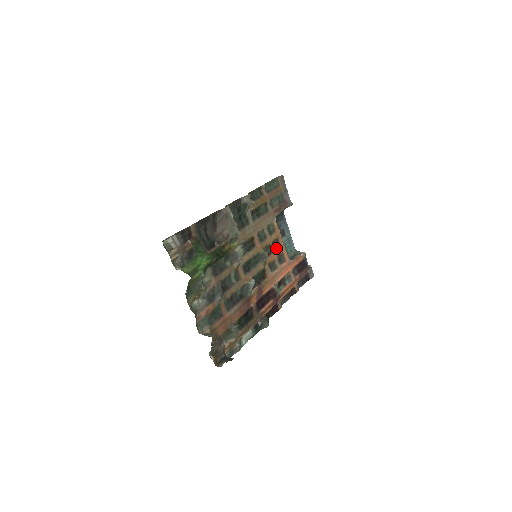
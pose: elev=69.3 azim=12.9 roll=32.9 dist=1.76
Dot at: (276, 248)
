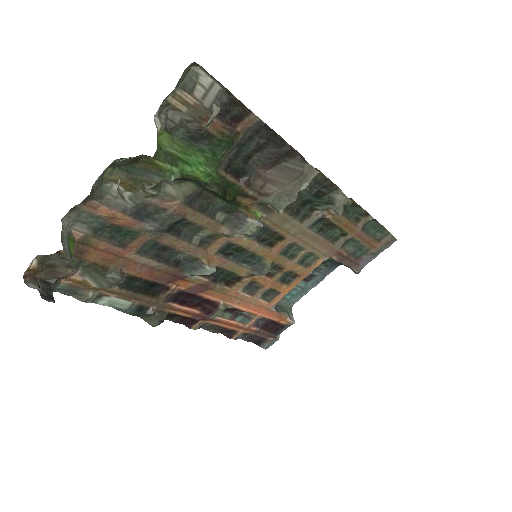
Dot at: (283, 280)
